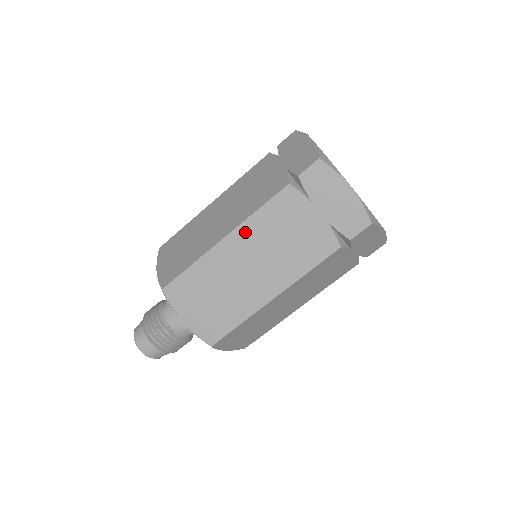
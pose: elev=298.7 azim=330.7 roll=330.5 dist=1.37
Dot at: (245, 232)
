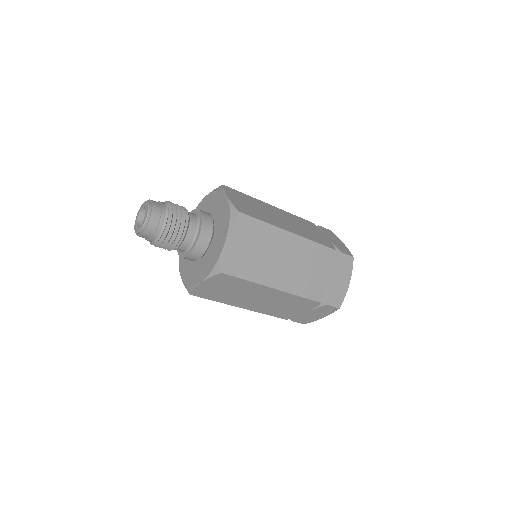
Dot at: (284, 295)
